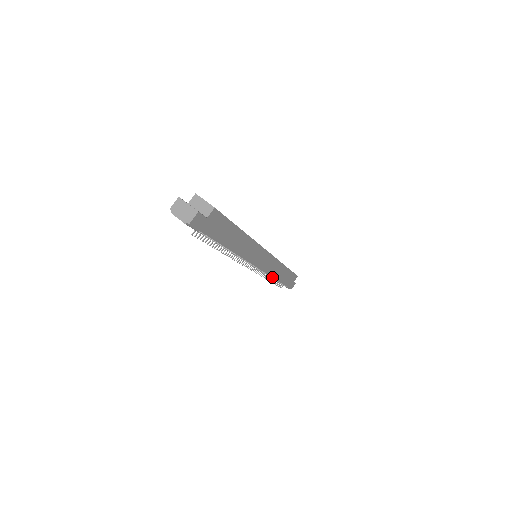
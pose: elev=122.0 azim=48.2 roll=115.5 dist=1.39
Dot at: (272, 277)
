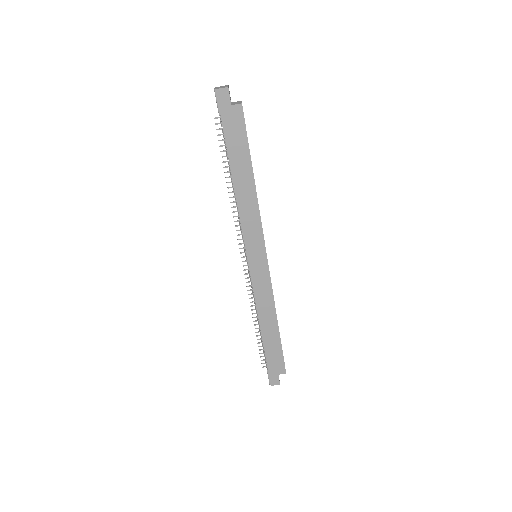
Dot at: (257, 312)
